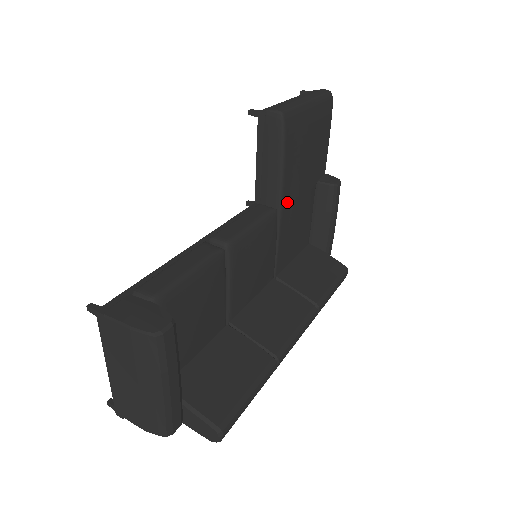
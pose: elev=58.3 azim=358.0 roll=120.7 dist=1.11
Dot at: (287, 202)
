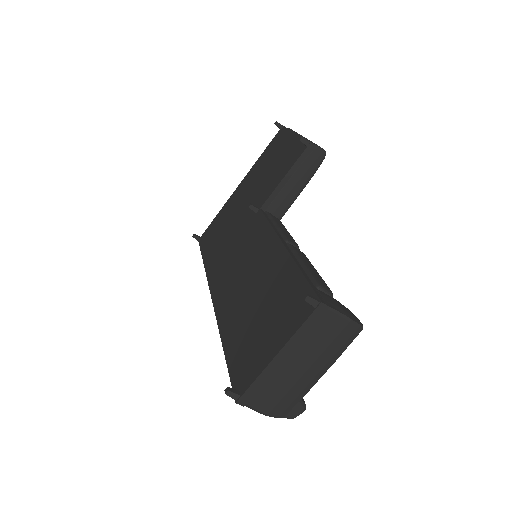
Dot at: occluded
